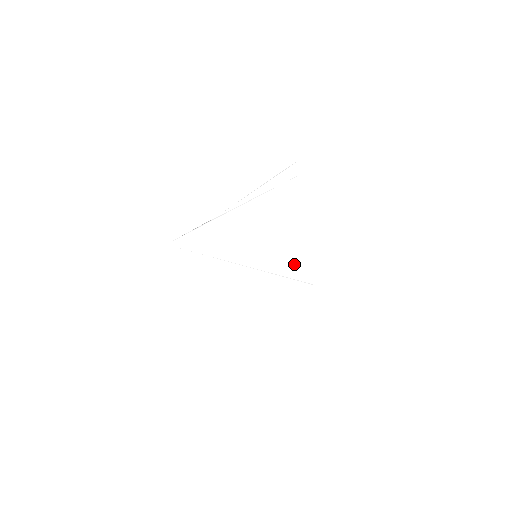
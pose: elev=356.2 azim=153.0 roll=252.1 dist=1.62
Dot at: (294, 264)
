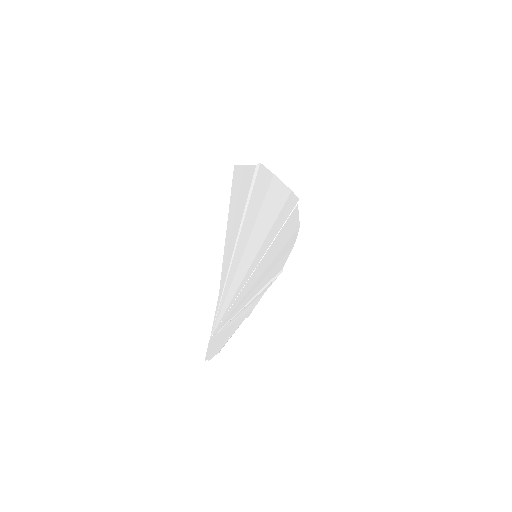
Dot at: (280, 218)
